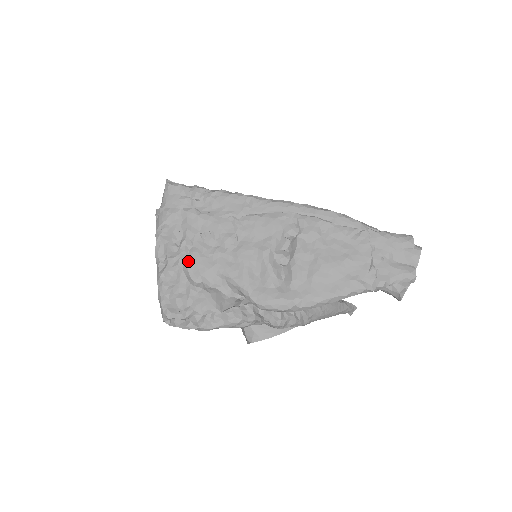
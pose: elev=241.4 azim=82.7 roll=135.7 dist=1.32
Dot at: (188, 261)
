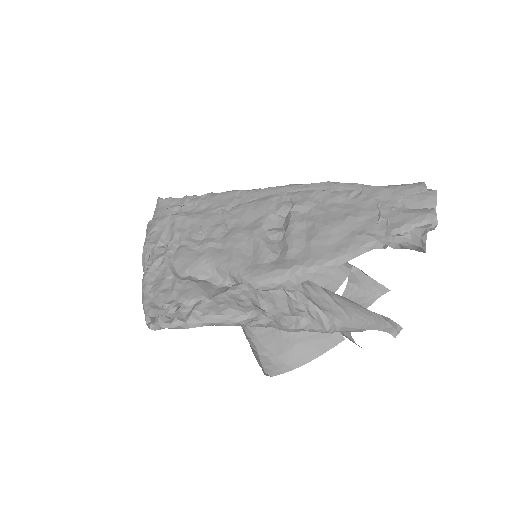
Dot at: (175, 258)
